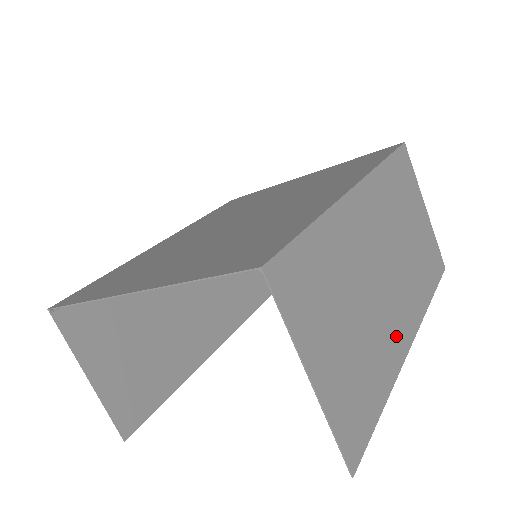
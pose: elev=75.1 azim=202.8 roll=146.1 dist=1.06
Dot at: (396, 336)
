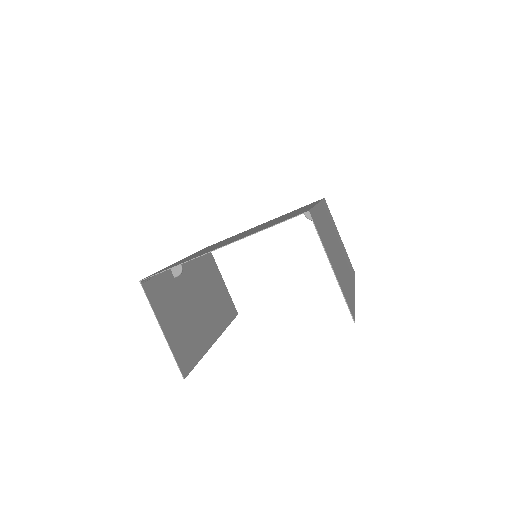
Dot at: (349, 282)
